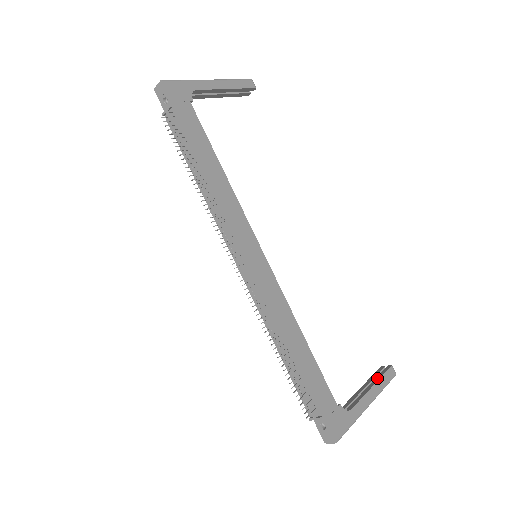
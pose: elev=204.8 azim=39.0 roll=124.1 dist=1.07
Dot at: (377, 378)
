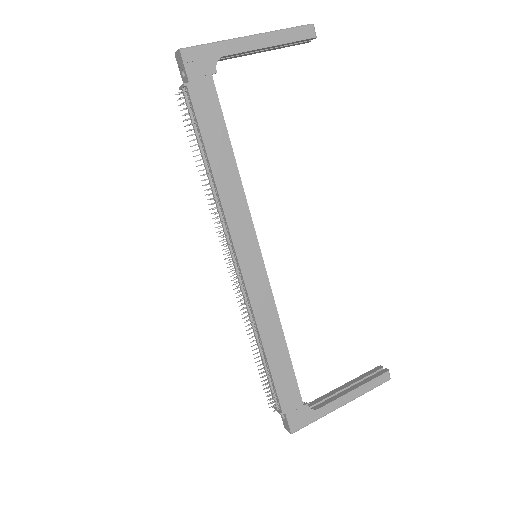
Dot at: (365, 381)
